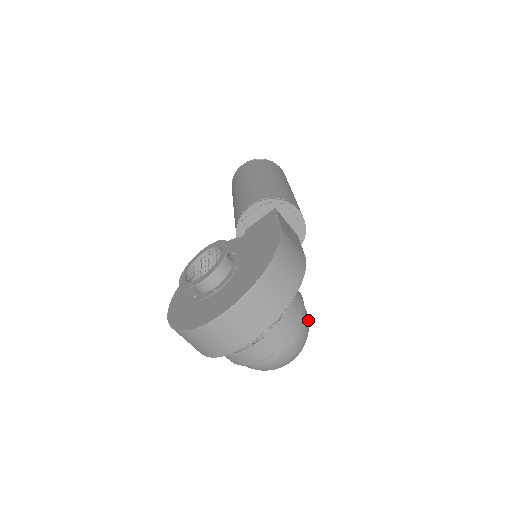
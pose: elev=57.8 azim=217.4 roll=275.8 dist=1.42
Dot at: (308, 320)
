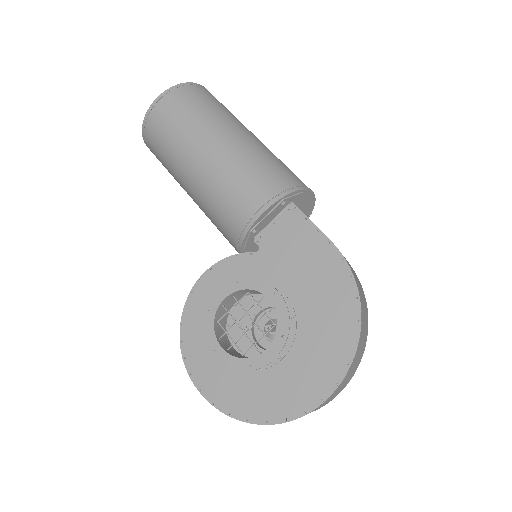
Dot at: occluded
